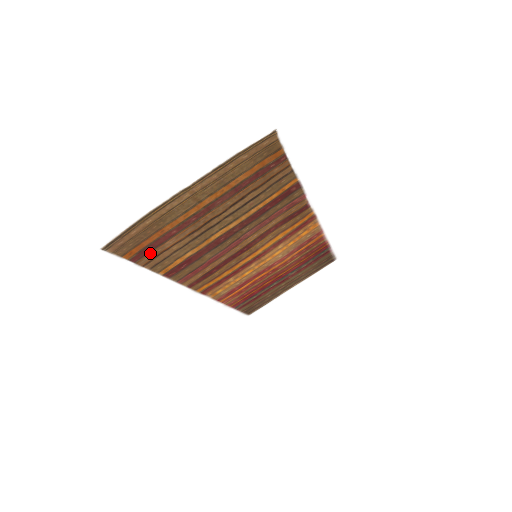
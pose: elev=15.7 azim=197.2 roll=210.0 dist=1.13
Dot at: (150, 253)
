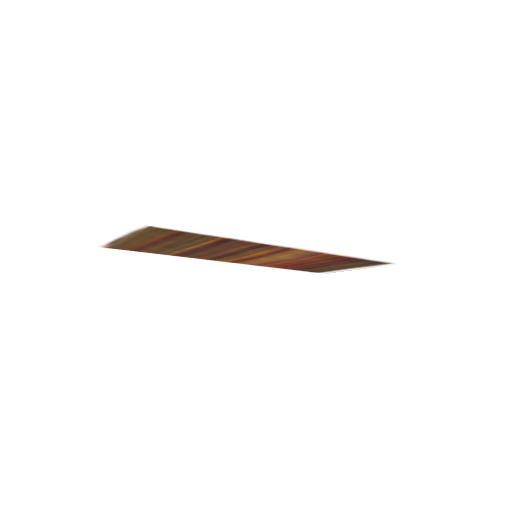
Dot at: (143, 250)
